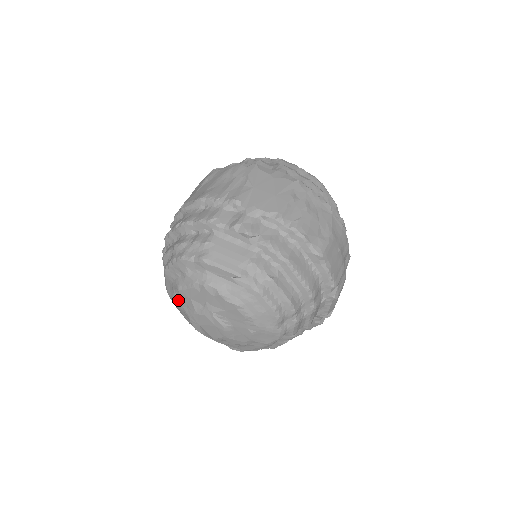
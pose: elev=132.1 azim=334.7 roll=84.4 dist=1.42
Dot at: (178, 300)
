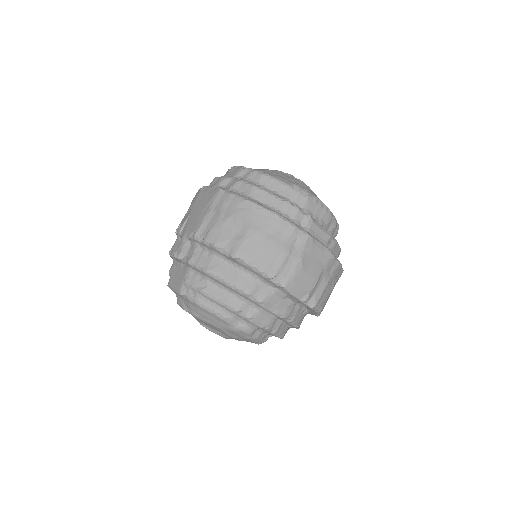
Dot at: occluded
